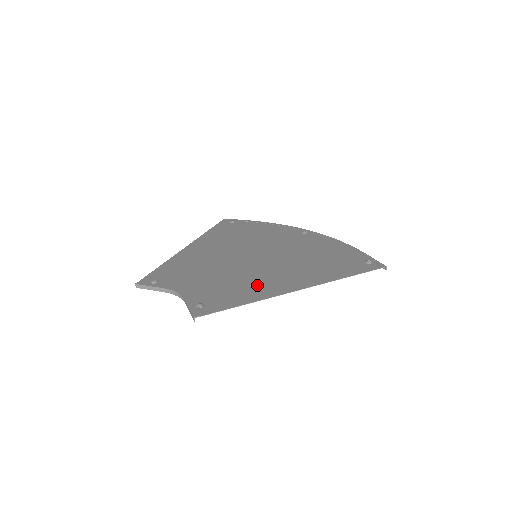
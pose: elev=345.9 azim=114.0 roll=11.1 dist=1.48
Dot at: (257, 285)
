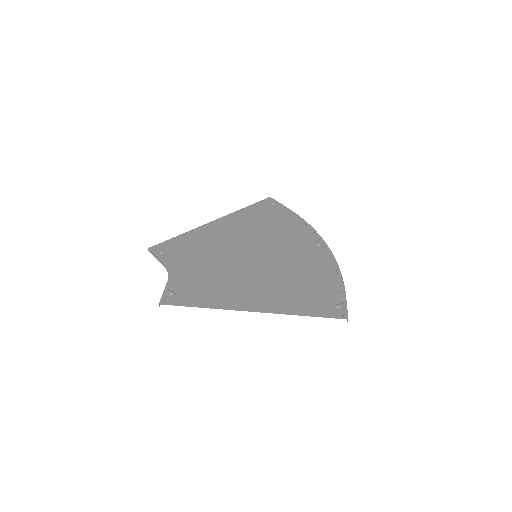
Dot at: (228, 291)
